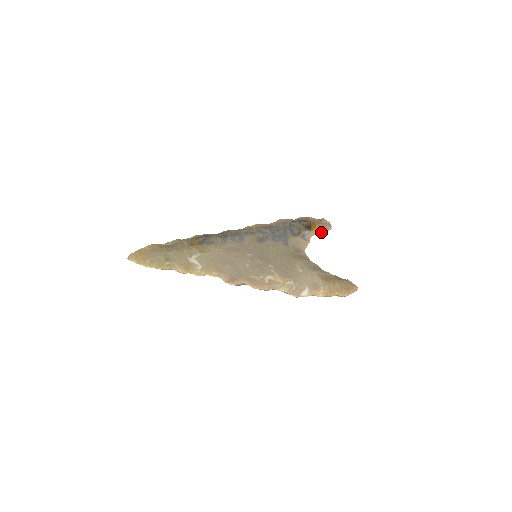
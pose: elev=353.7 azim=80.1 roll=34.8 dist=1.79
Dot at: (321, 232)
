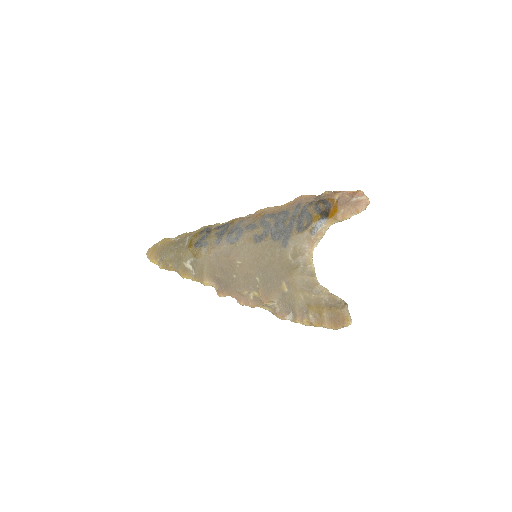
Dot at: (344, 218)
